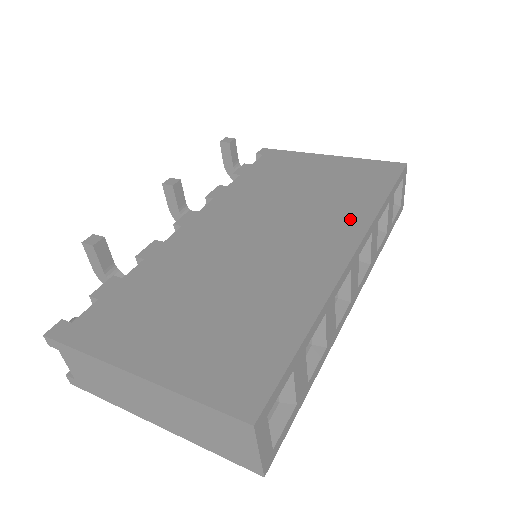
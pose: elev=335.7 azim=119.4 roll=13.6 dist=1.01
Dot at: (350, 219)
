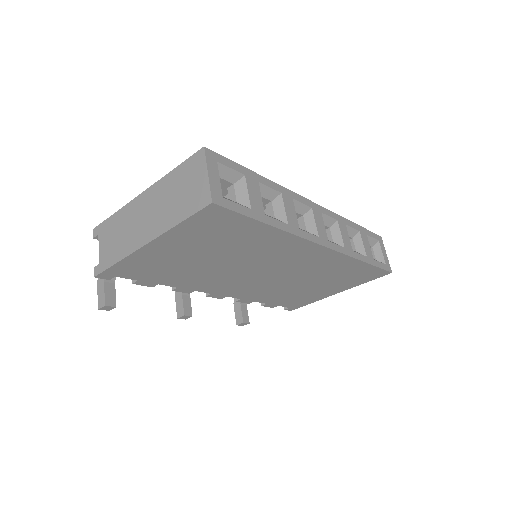
Dot at: occluded
